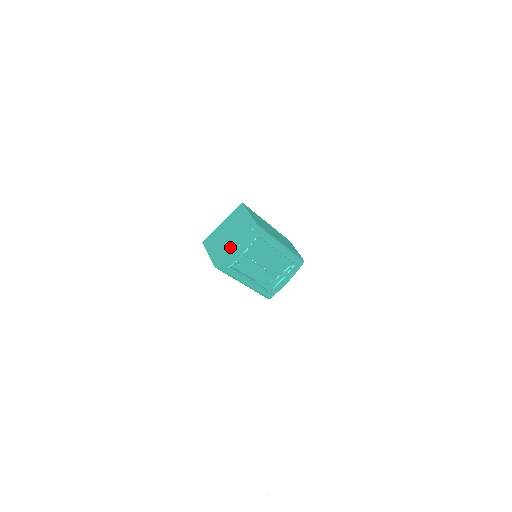
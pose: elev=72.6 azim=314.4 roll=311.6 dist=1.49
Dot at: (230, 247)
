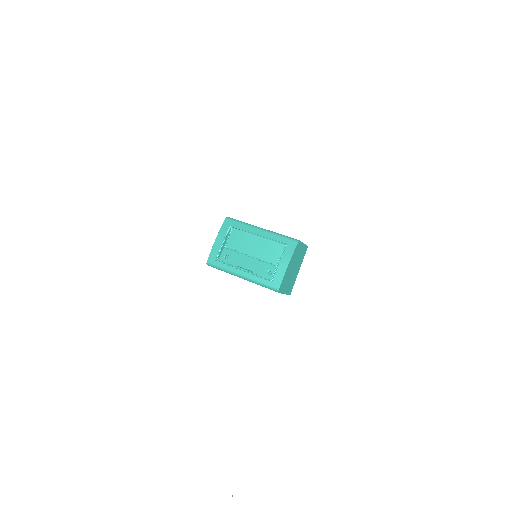
Dot at: occluded
